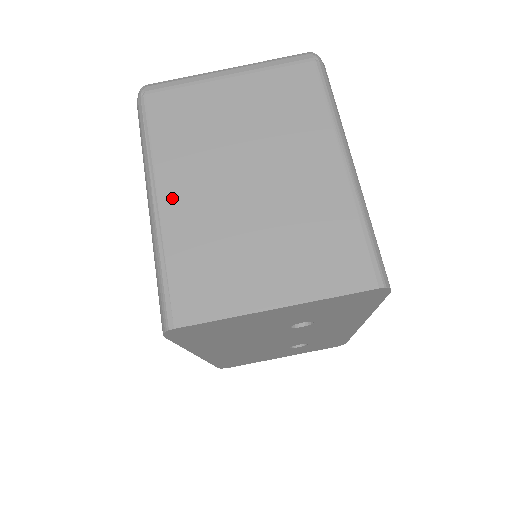
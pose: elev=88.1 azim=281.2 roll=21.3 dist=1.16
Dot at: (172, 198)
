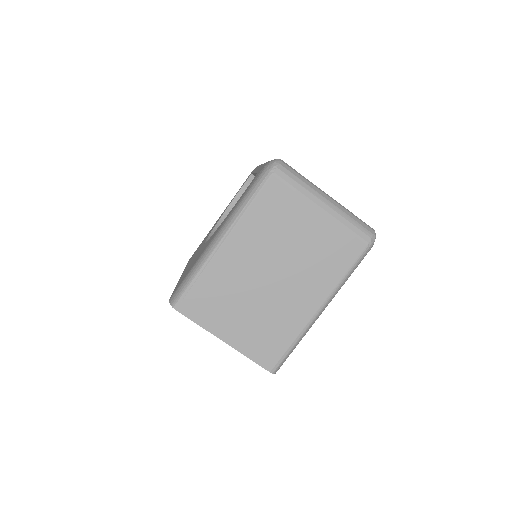
Dot at: (230, 249)
